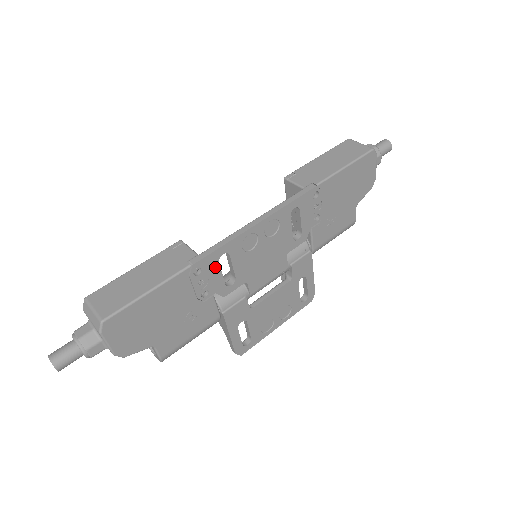
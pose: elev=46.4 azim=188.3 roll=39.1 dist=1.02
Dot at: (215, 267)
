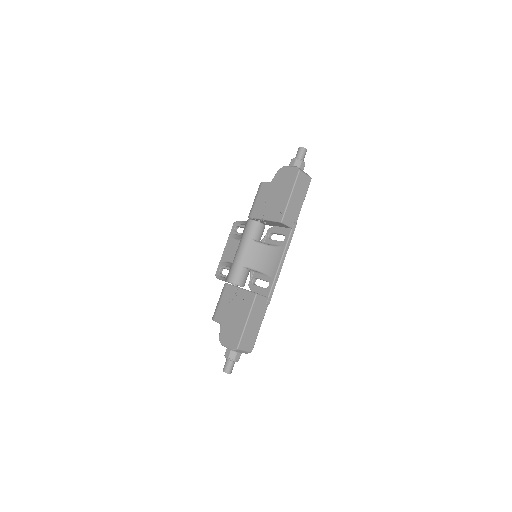
Dot at: occluded
